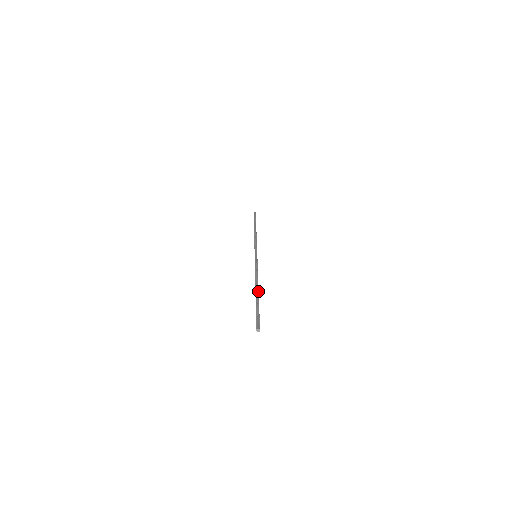
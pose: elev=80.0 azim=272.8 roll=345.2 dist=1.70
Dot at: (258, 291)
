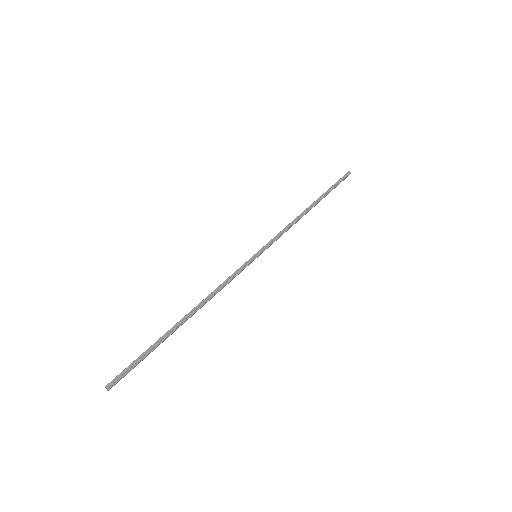
Dot at: (182, 323)
